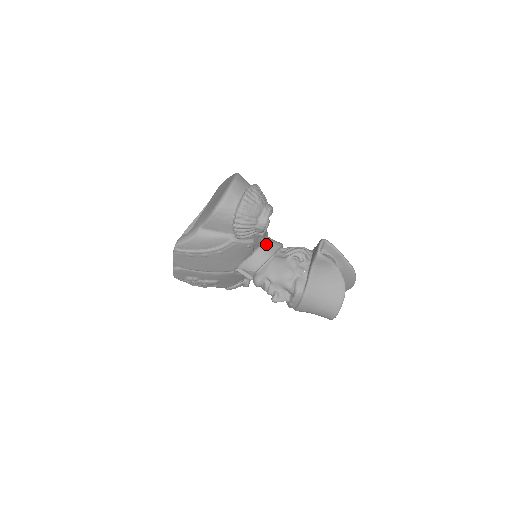
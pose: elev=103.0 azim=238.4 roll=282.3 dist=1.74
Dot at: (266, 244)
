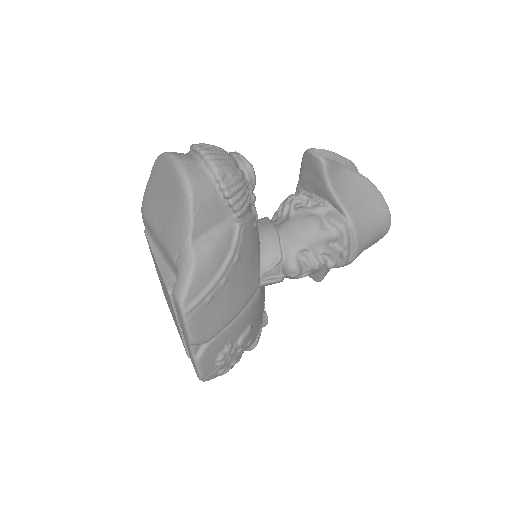
Dot at: occluded
